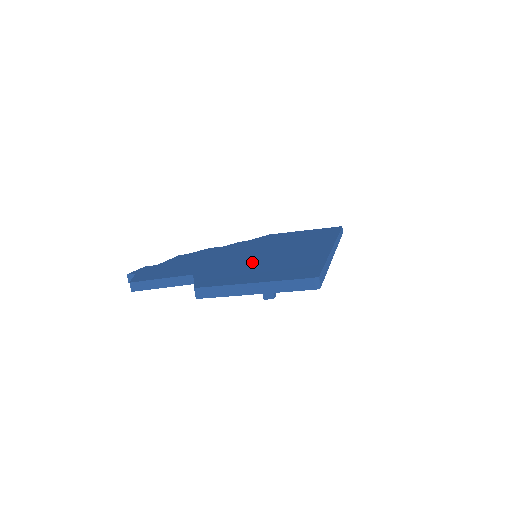
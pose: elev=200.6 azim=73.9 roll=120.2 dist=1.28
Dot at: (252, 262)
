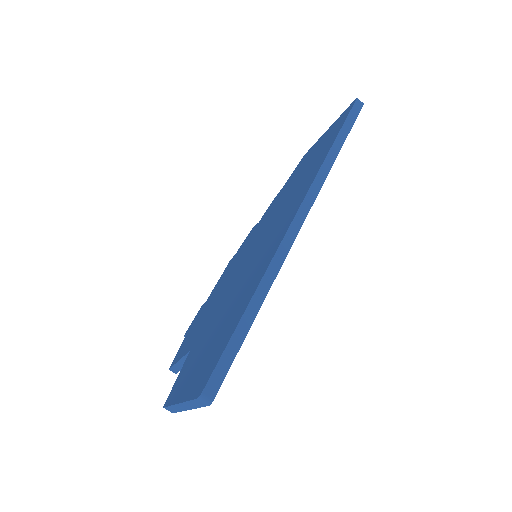
Dot at: (225, 307)
